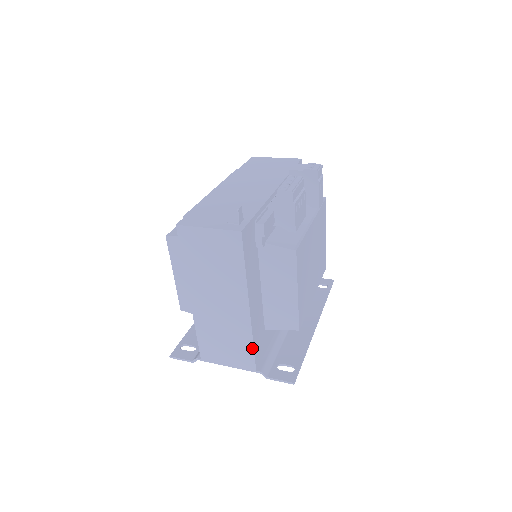
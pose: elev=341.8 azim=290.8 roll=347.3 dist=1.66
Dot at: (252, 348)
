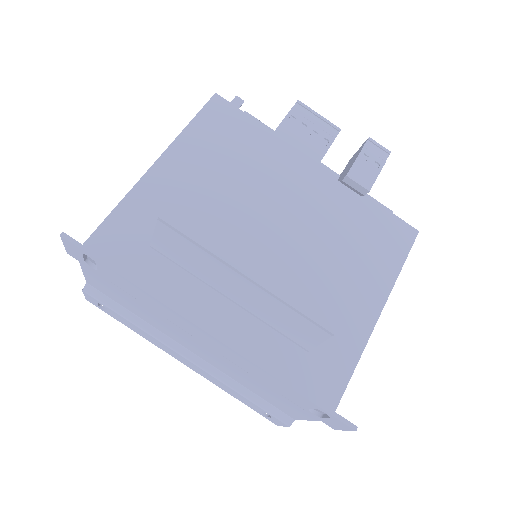
Dot at: (109, 216)
